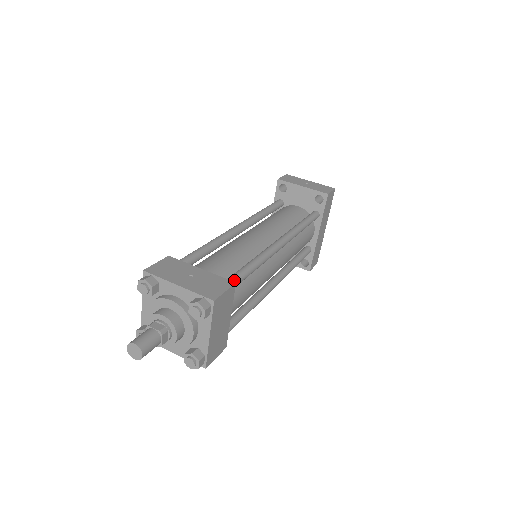
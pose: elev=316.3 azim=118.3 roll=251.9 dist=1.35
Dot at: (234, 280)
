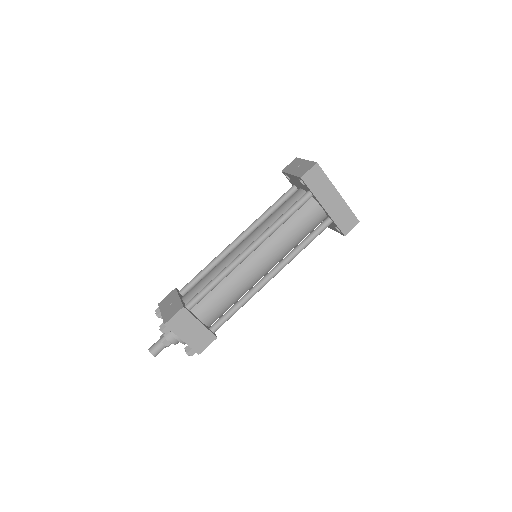
Dot at: (191, 302)
